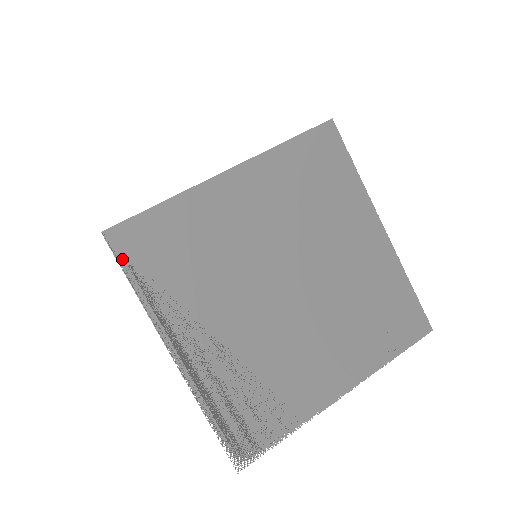
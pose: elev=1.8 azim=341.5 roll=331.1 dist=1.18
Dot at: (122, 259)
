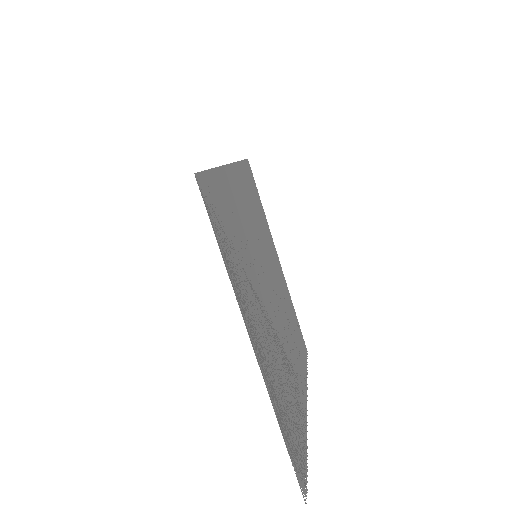
Dot at: (210, 217)
